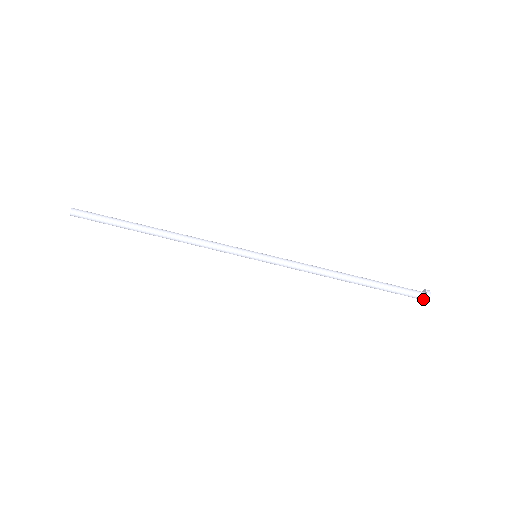
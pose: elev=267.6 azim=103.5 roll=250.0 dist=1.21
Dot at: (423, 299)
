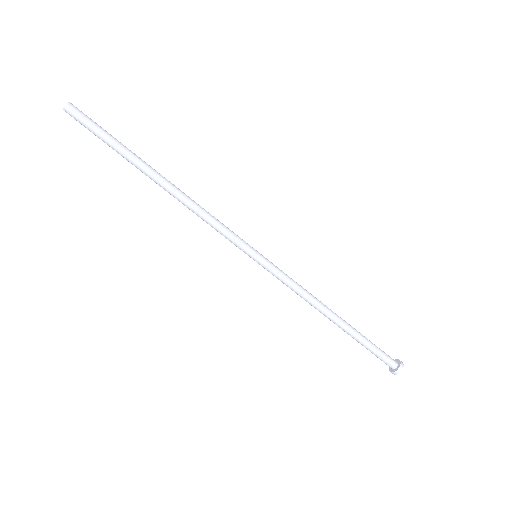
Dot at: (391, 368)
